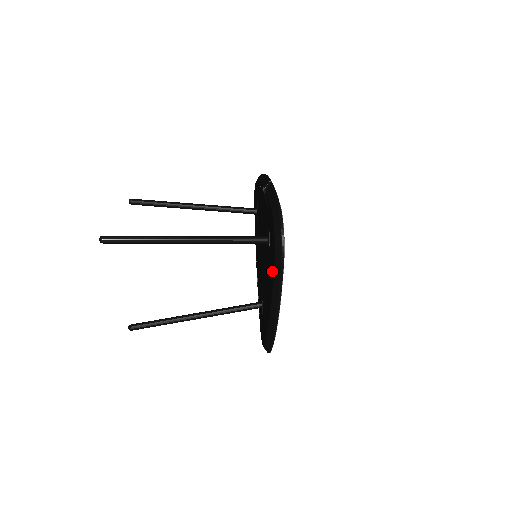
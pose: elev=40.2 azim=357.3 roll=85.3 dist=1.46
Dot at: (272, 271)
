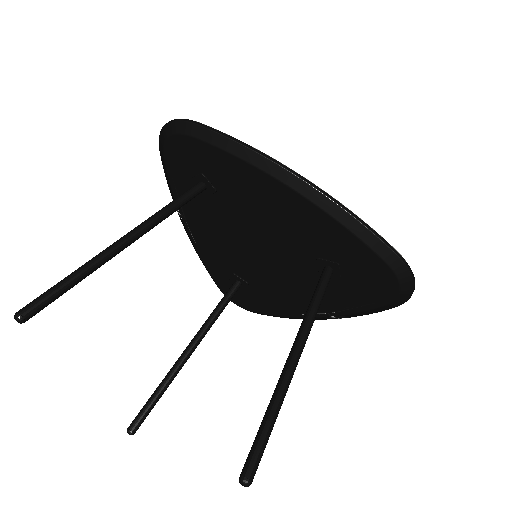
Dot at: (215, 156)
